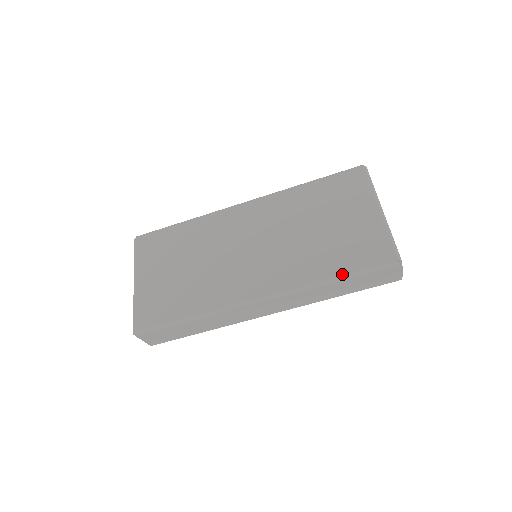
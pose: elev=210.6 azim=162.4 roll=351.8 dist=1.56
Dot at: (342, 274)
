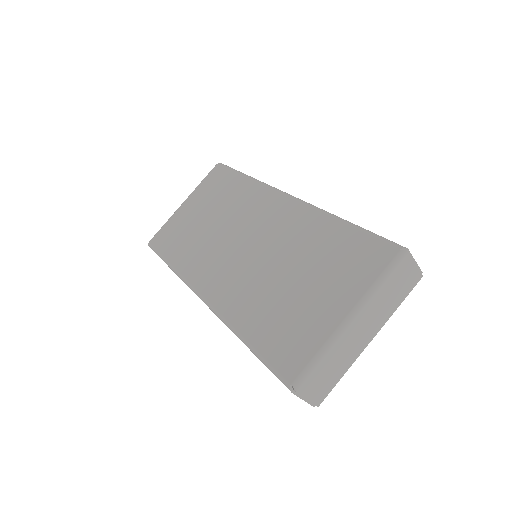
Dot at: (250, 344)
